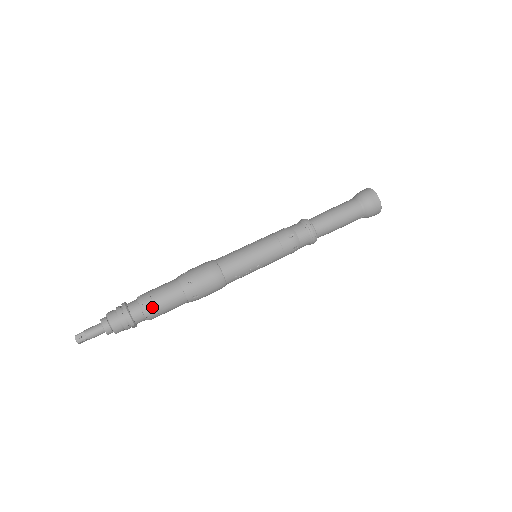
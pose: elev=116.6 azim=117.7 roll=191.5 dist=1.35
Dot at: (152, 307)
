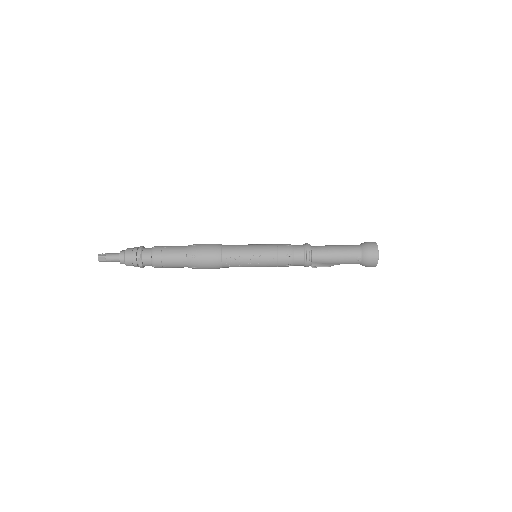
Dot at: (159, 250)
